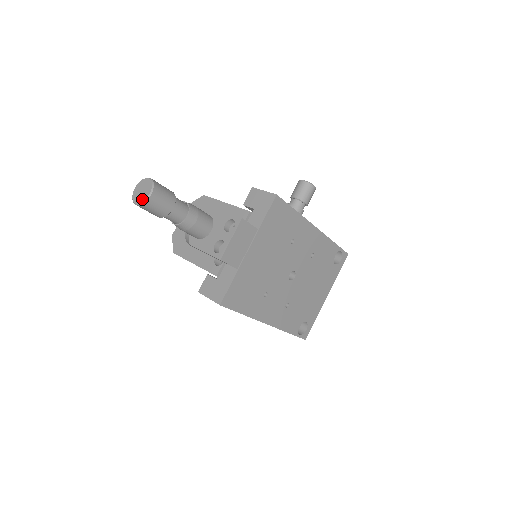
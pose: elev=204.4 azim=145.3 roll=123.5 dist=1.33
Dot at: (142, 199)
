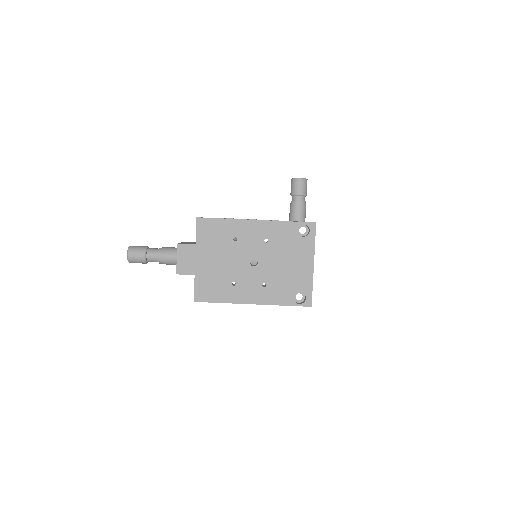
Dot at: (128, 259)
